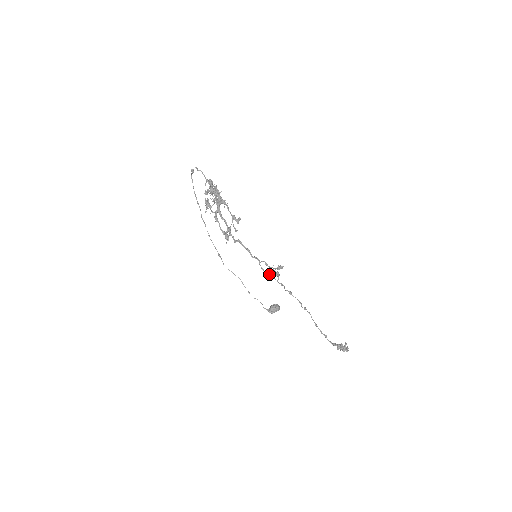
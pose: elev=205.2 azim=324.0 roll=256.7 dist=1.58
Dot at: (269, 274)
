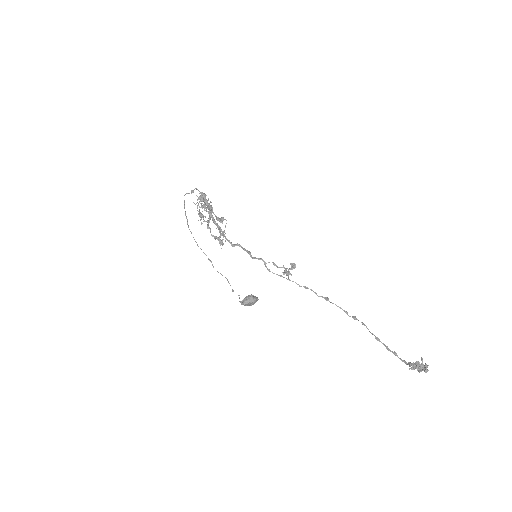
Dot at: (279, 275)
